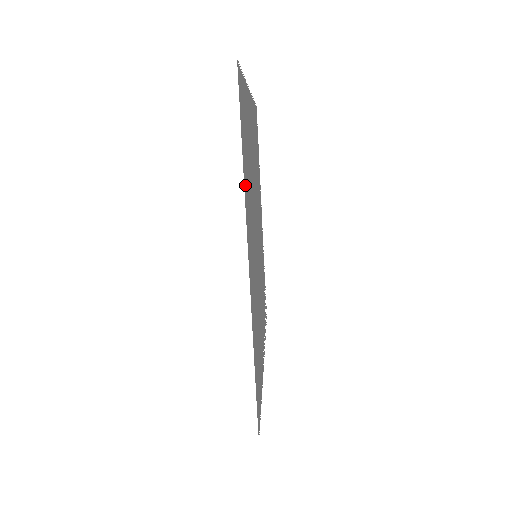
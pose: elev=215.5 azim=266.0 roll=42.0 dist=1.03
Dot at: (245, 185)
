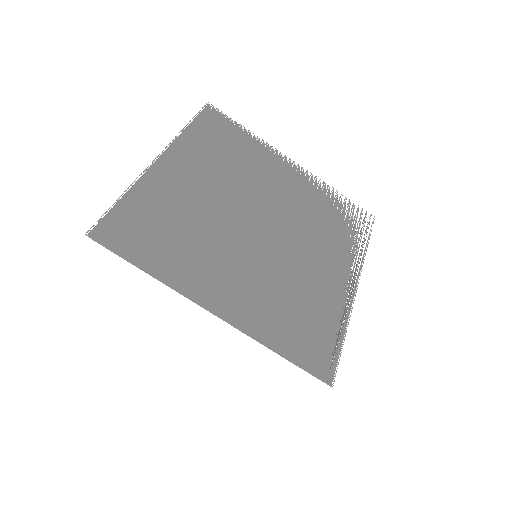
Dot at: occluded
